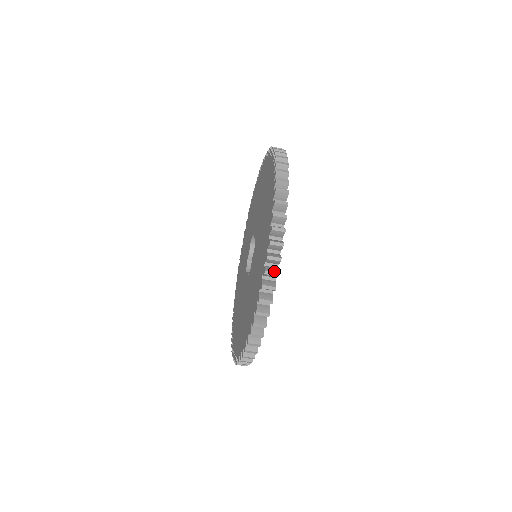
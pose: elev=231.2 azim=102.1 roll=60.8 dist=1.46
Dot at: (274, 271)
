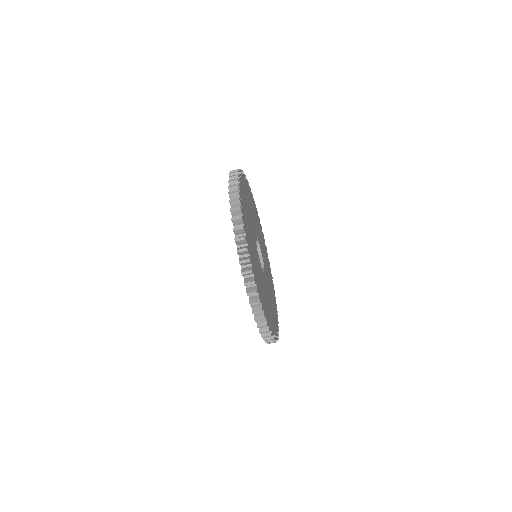
Dot at: (248, 270)
